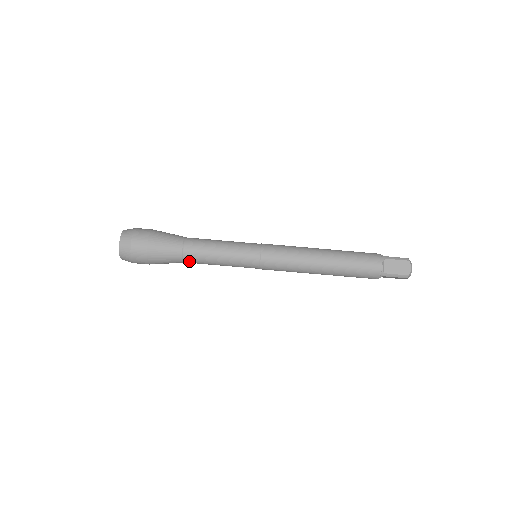
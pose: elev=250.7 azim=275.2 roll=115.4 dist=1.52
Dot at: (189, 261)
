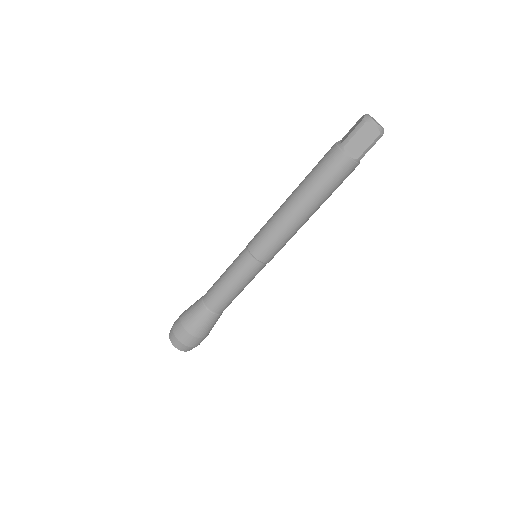
Dot at: (224, 309)
